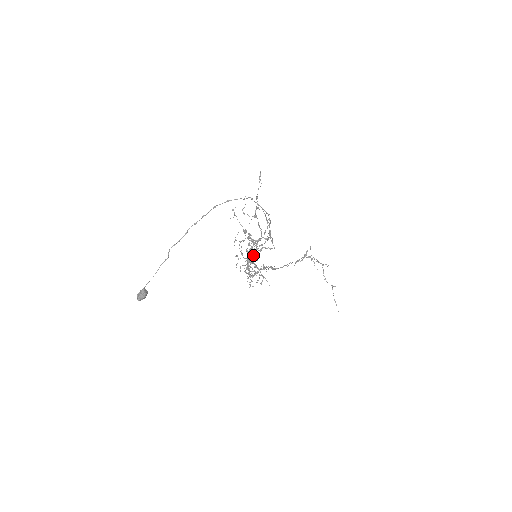
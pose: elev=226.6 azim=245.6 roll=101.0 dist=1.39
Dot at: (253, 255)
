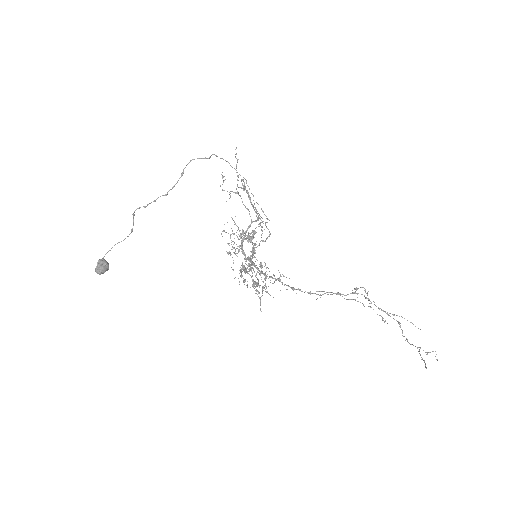
Dot at: occluded
